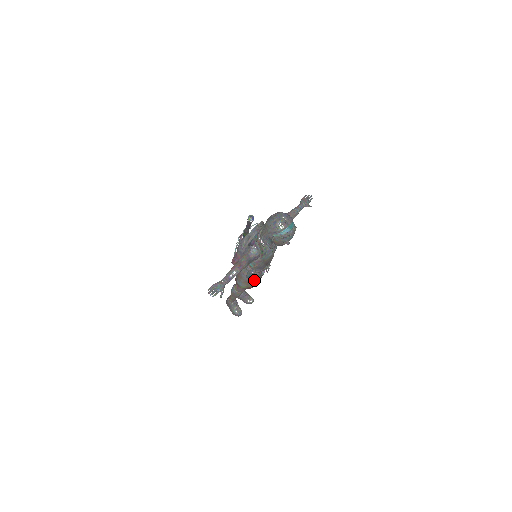
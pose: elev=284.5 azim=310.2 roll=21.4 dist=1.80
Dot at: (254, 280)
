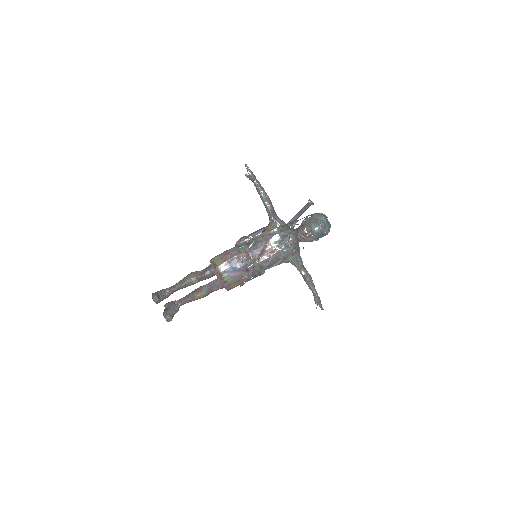
Dot at: (229, 263)
